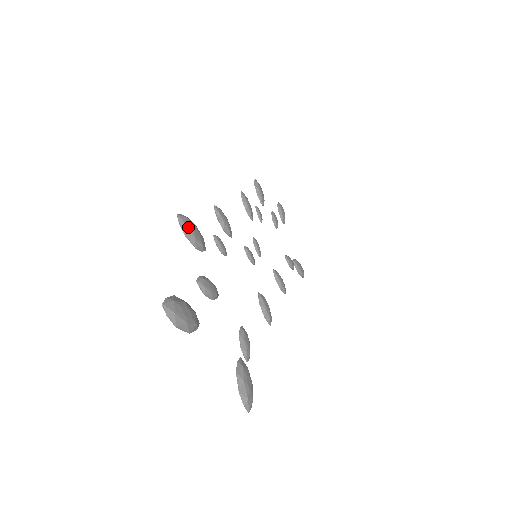
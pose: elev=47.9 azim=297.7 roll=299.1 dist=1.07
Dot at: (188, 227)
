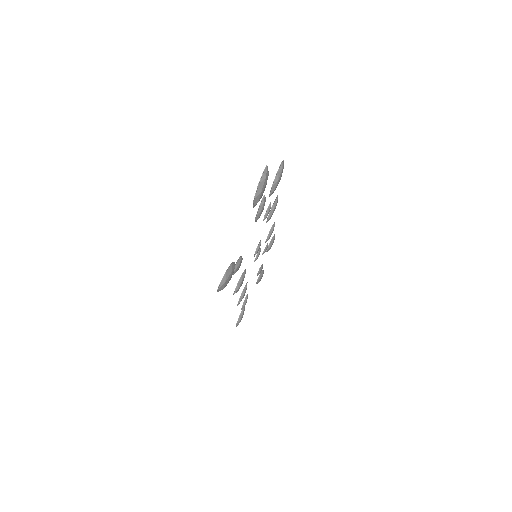
Dot at: (282, 171)
